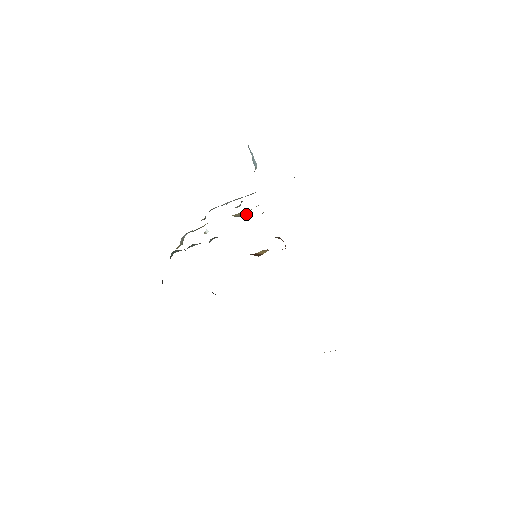
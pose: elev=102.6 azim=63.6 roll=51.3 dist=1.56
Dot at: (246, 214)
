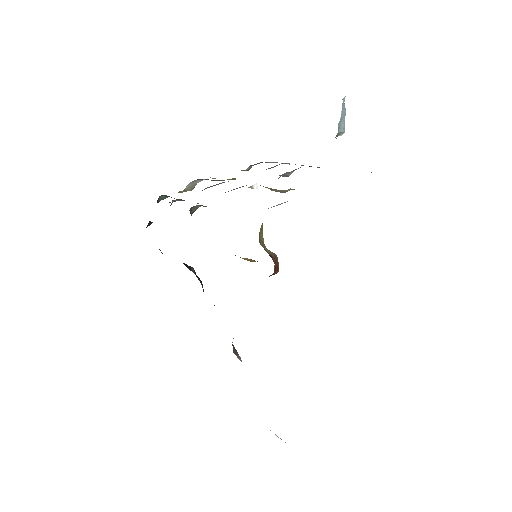
Dot at: (282, 192)
